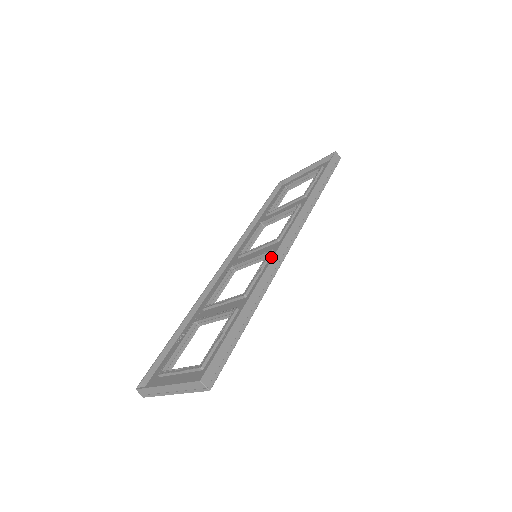
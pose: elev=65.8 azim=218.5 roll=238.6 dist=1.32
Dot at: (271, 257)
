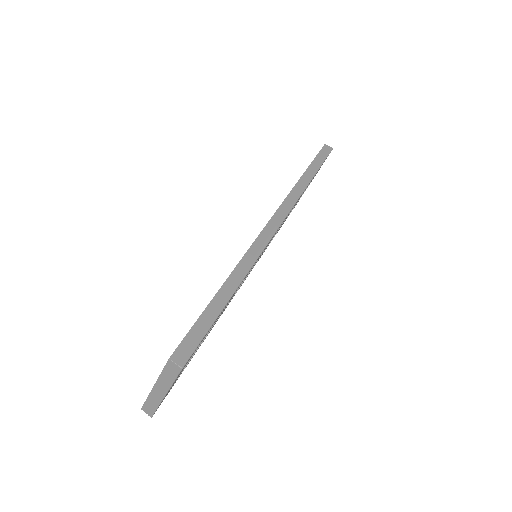
Dot at: occluded
